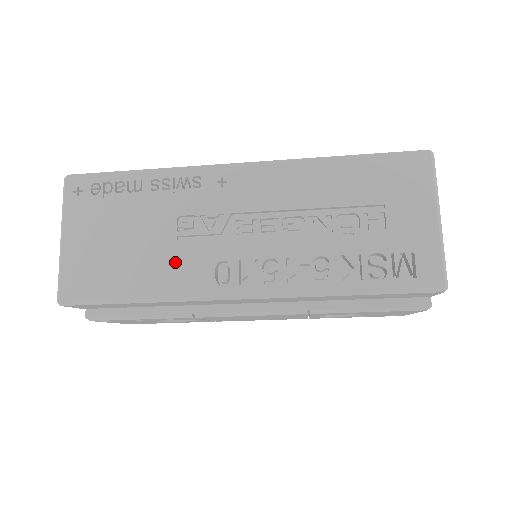
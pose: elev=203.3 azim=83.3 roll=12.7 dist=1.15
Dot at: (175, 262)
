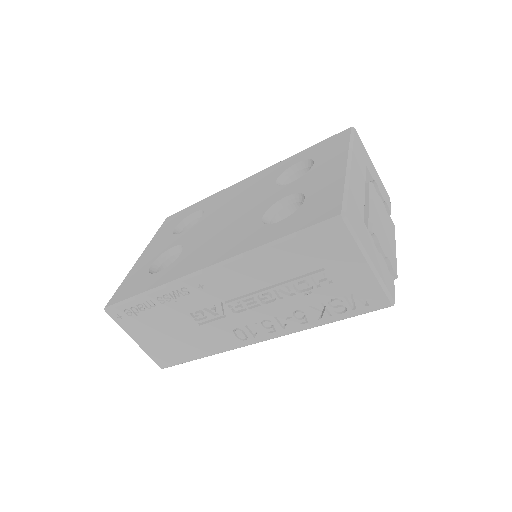
Dot at: (208, 336)
